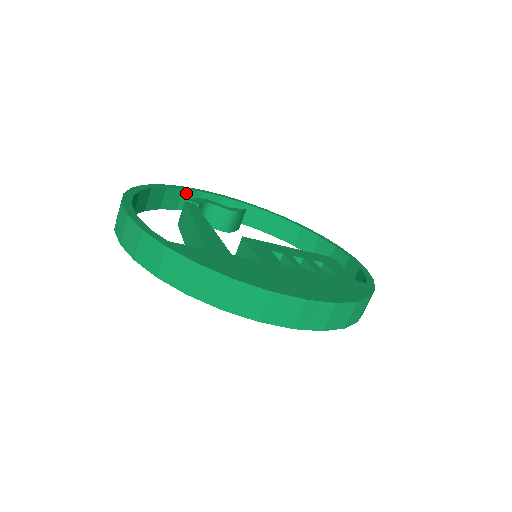
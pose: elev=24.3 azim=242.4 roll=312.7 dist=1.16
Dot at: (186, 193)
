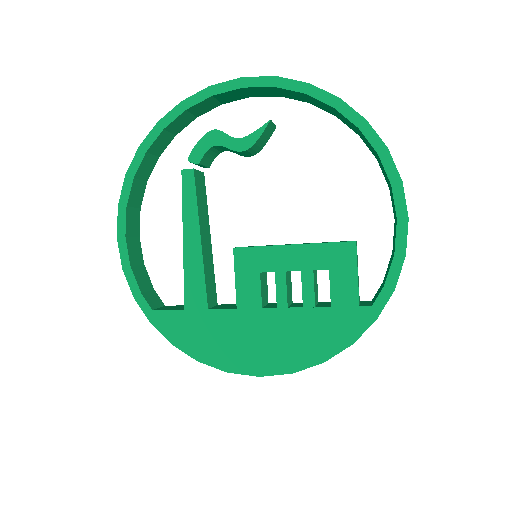
Dot at: (193, 108)
